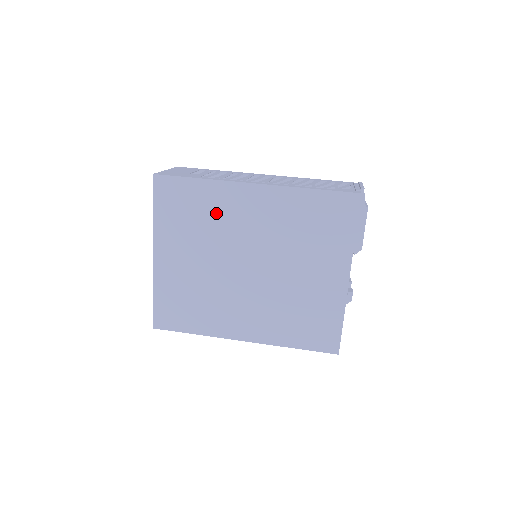
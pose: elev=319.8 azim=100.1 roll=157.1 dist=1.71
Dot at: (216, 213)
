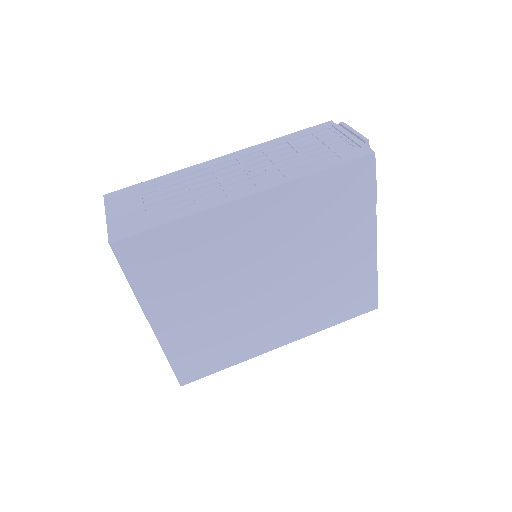
Dot at: (212, 248)
